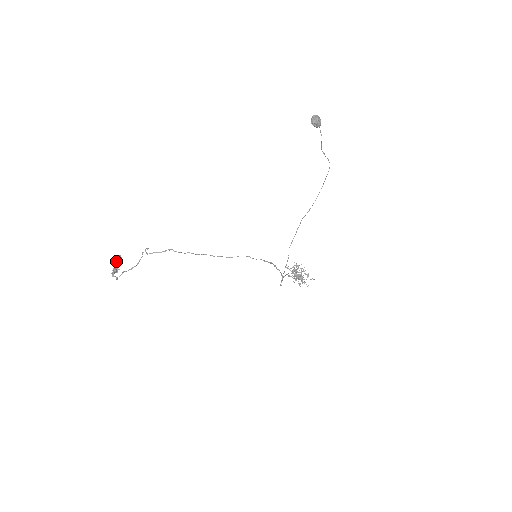
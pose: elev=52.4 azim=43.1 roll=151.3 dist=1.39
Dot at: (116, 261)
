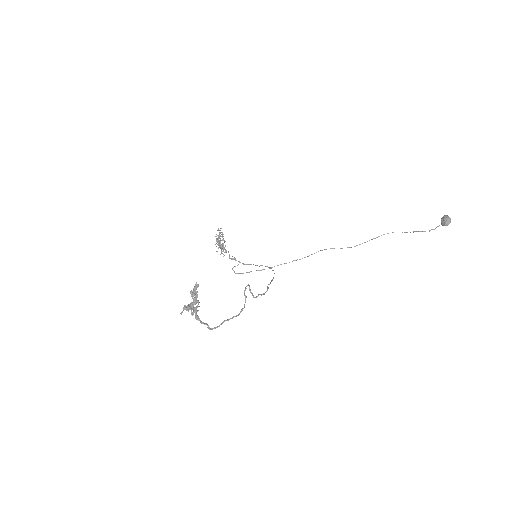
Dot at: (194, 293)
